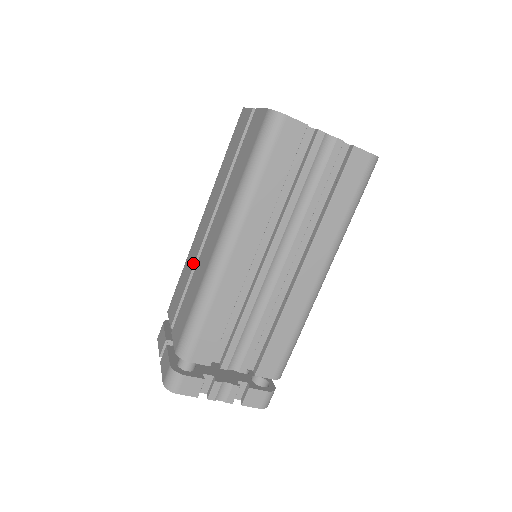
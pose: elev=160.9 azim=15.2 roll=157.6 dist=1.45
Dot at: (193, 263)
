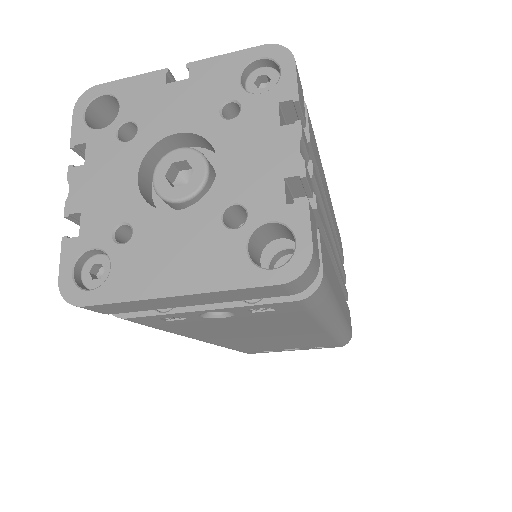
Dot at: occluded
